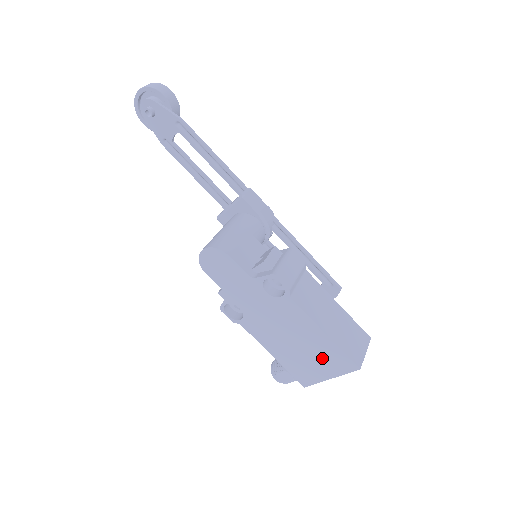
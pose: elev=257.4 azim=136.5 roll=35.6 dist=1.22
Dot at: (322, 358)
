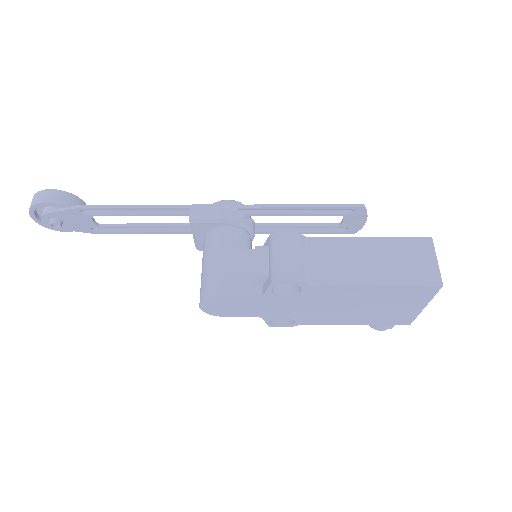
Dot at: (397, 301)
